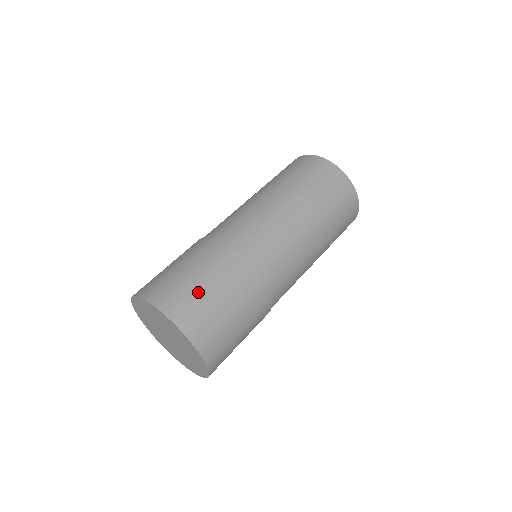
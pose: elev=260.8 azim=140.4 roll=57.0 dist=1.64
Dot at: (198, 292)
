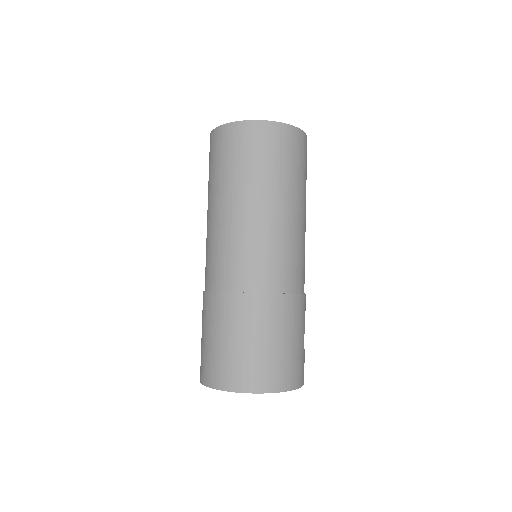
Dot at: (236, 353)
